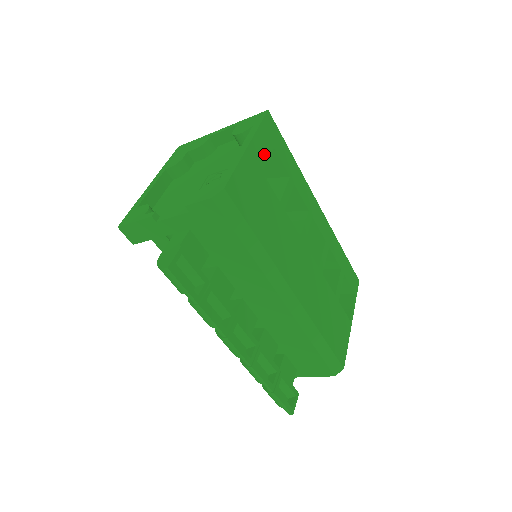
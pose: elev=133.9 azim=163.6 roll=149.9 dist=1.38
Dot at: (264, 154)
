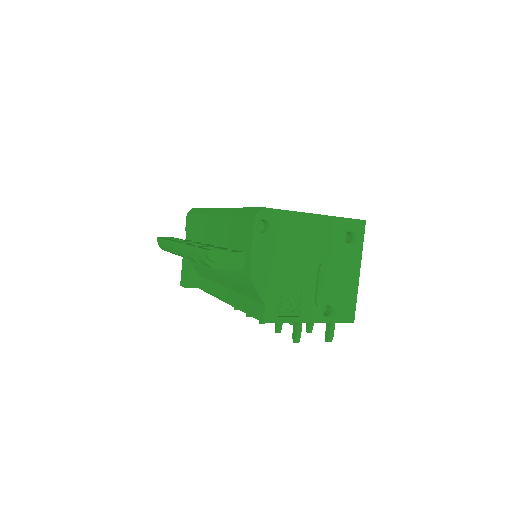
Dot at: occluded
